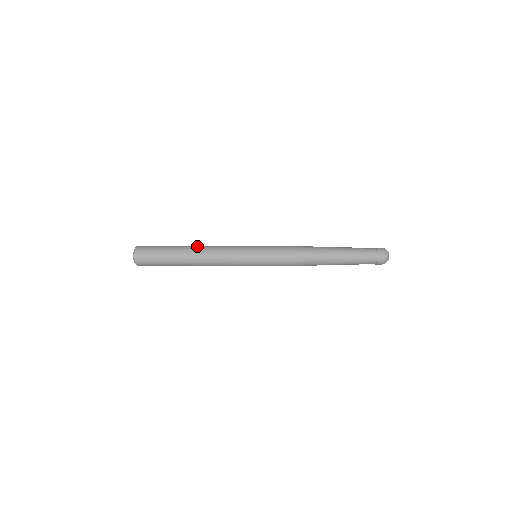
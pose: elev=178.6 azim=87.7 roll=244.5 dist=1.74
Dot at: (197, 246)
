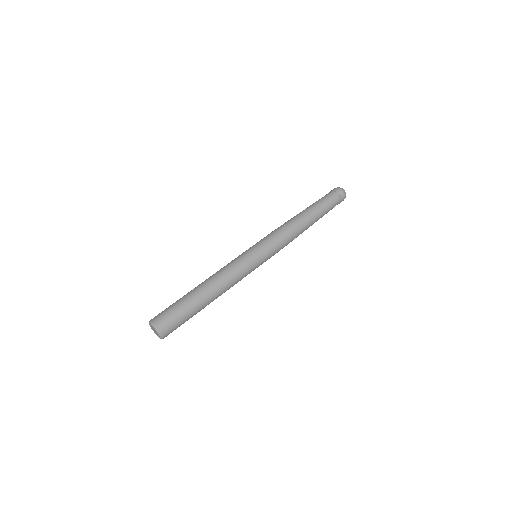
Dot at: (206, 282)
